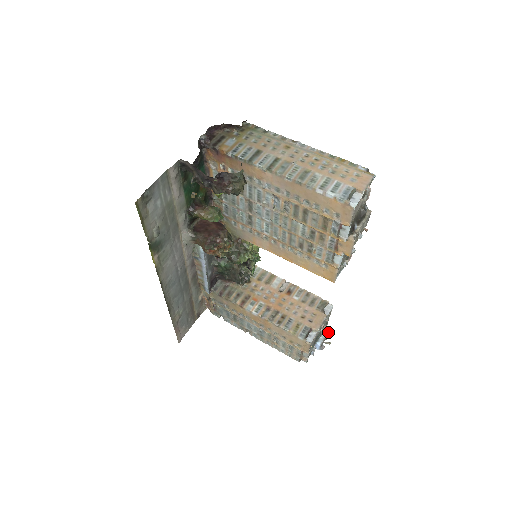
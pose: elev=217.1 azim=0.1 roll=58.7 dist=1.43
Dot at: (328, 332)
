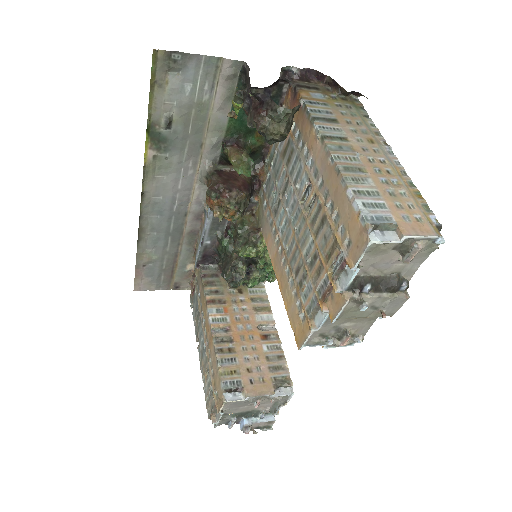
Dot at: (269, 423)
